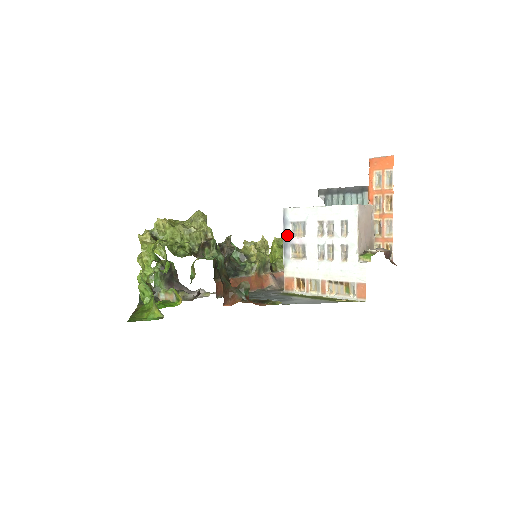
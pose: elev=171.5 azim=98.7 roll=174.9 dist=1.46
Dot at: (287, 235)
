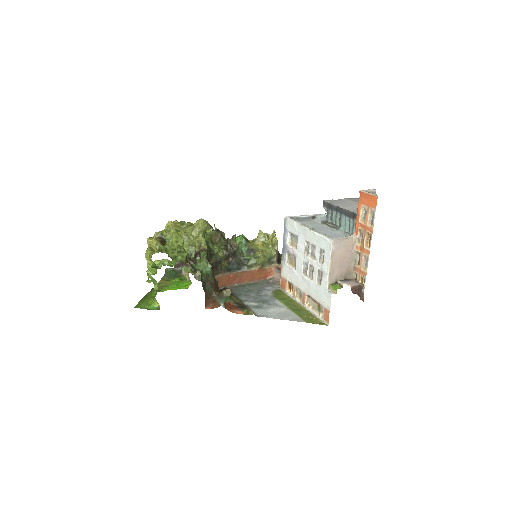
Dot at: (285, 242)
